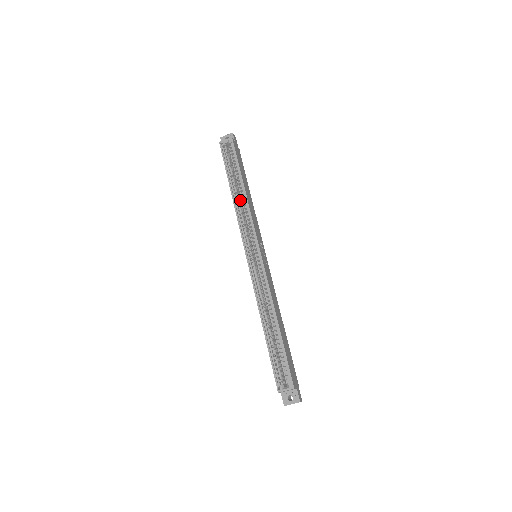
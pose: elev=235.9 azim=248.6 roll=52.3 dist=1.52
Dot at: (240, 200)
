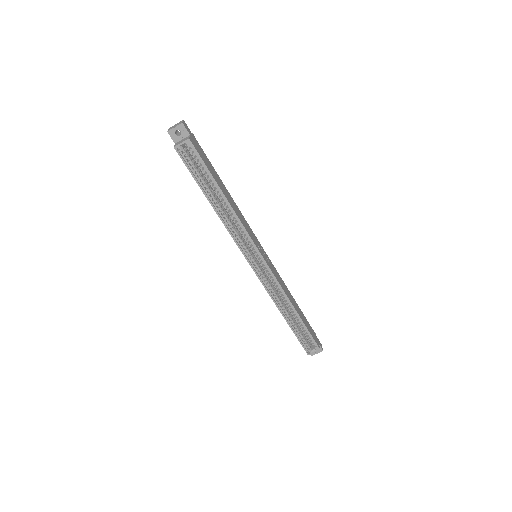
Dot at: (224, 211)
